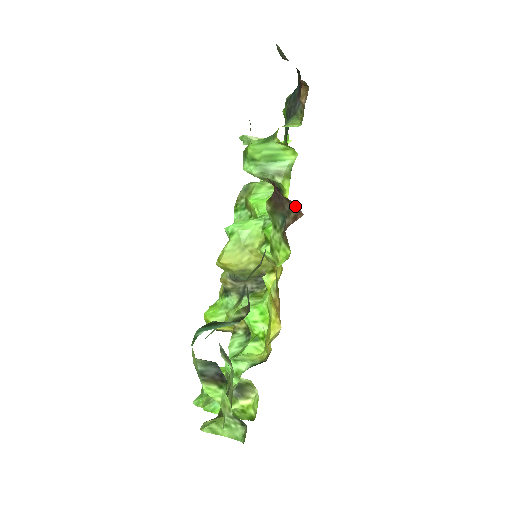
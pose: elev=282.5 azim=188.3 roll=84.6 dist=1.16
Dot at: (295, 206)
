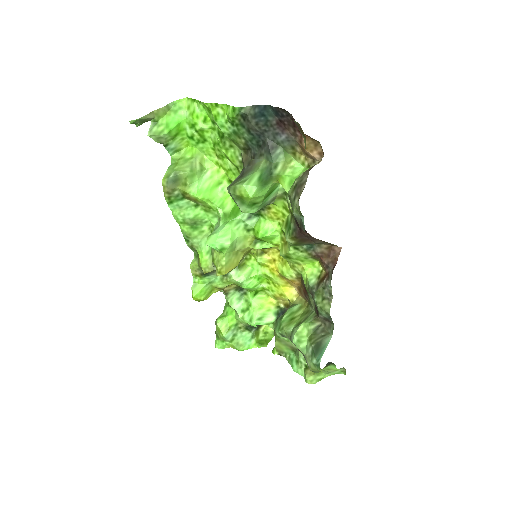
Dot at: (334, 245)
